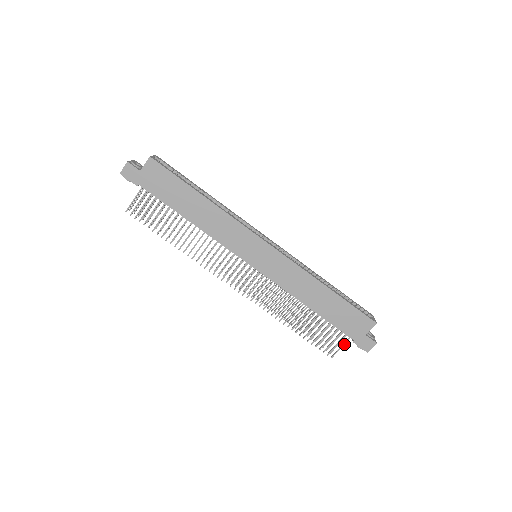
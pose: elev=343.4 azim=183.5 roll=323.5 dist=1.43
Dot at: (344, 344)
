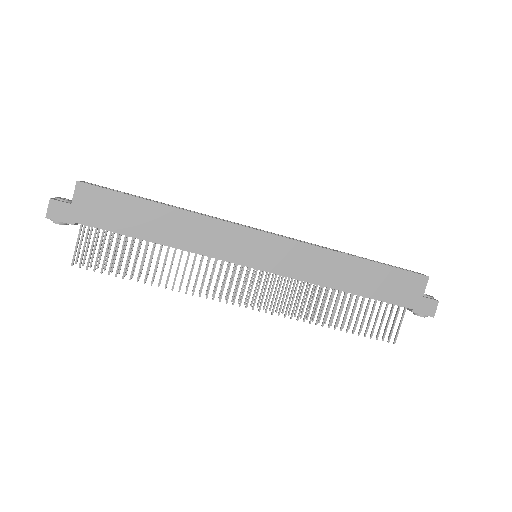
Dot at: (402, 319)
